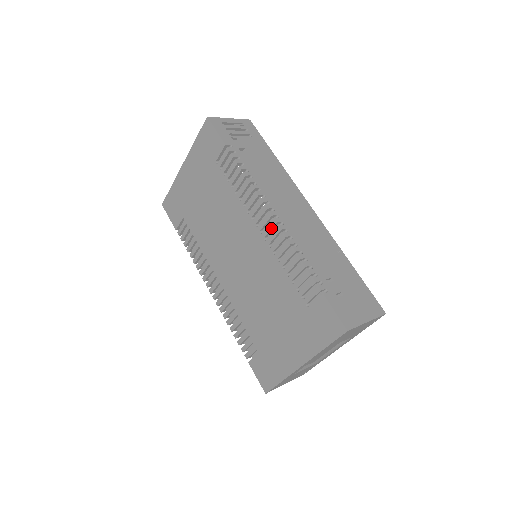
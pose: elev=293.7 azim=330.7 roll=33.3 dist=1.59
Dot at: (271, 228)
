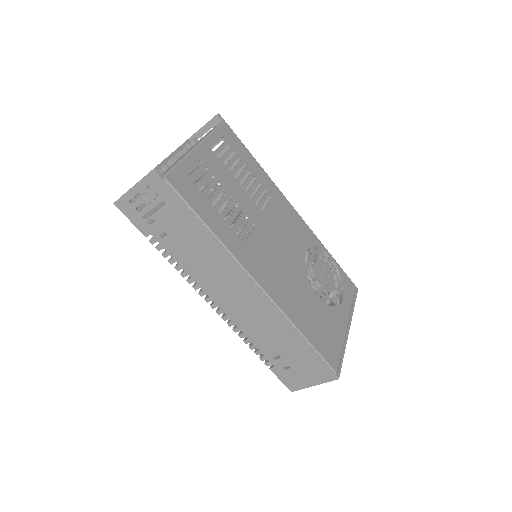
Dot at: occluded
